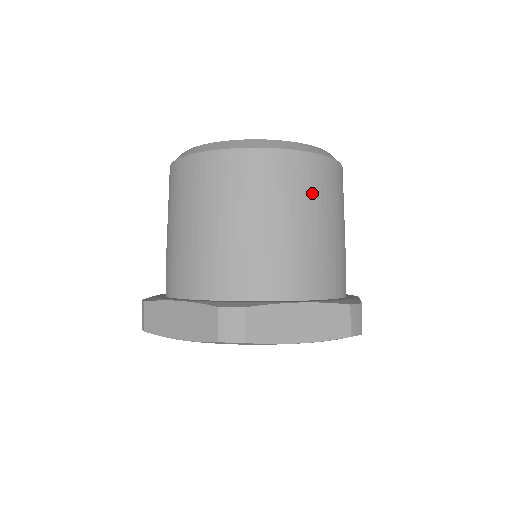
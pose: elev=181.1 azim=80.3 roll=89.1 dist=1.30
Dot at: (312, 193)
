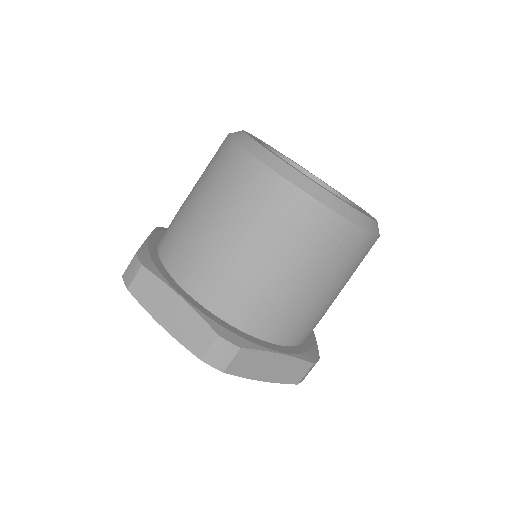
Dot at: (266, 220)
